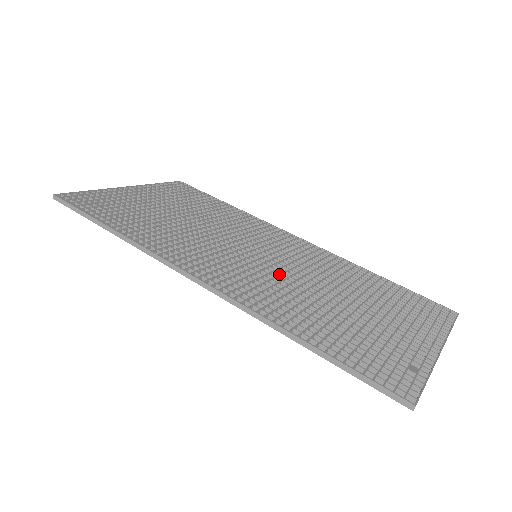
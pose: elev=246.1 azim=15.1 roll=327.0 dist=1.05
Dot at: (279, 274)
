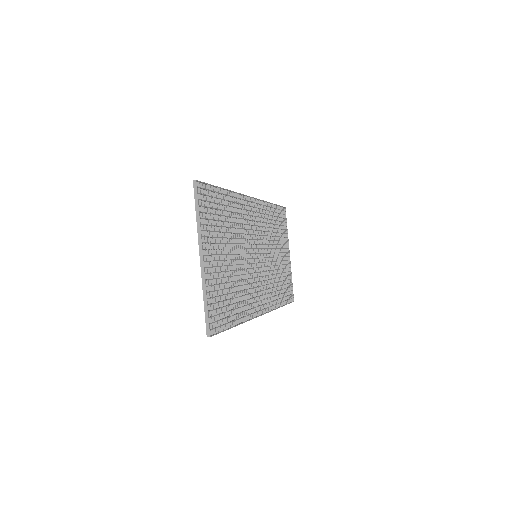
Dot at: (266, 266)
